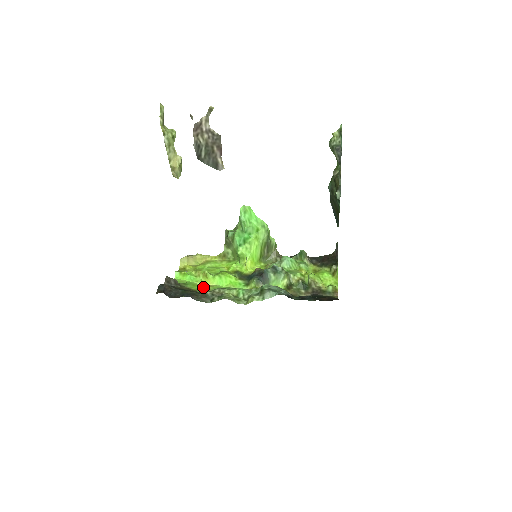
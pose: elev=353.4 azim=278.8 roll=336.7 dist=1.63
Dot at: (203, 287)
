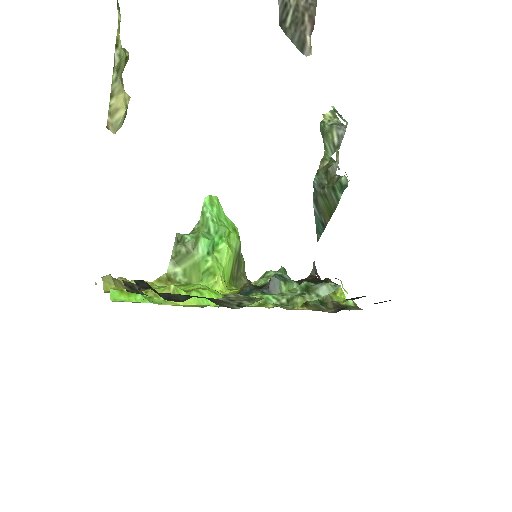
Dot at: occluded
